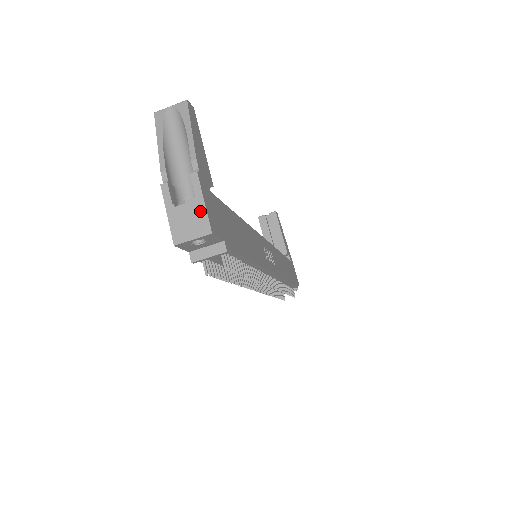
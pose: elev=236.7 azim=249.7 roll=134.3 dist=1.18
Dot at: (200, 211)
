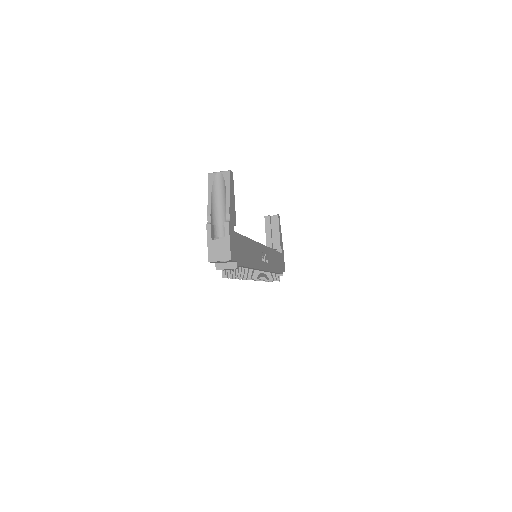
Dot at: (226, 246)
